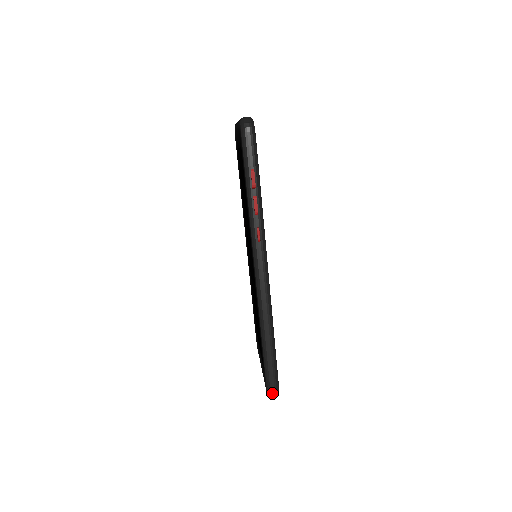
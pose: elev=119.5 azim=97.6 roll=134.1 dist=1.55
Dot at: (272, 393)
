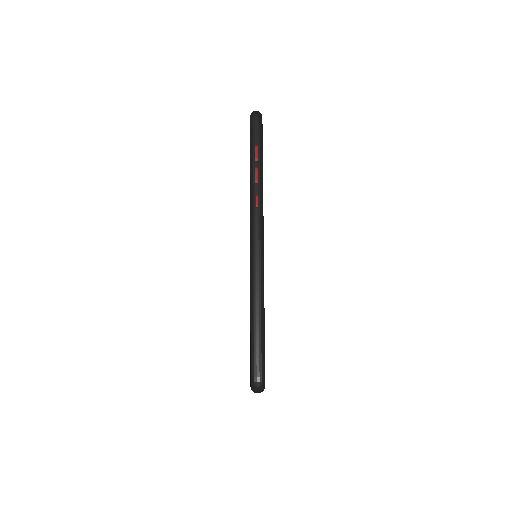
Dot at: (256, 380)
